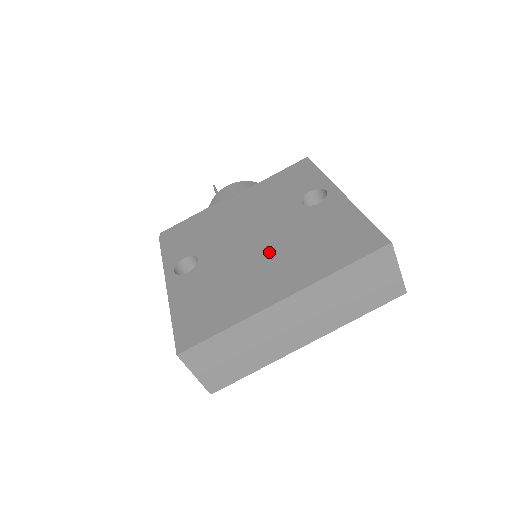
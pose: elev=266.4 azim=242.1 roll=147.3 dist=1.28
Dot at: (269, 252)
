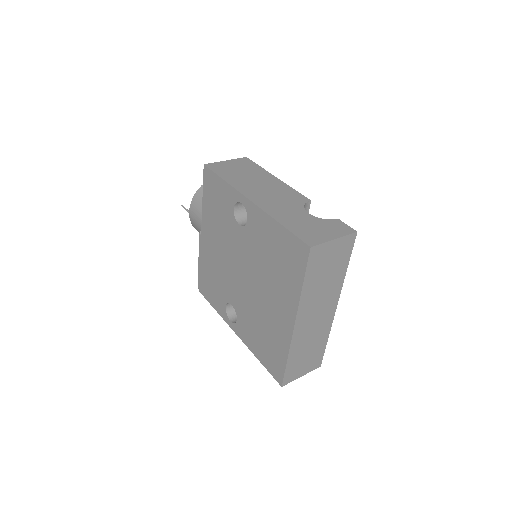
Dot at: (258, 285)
